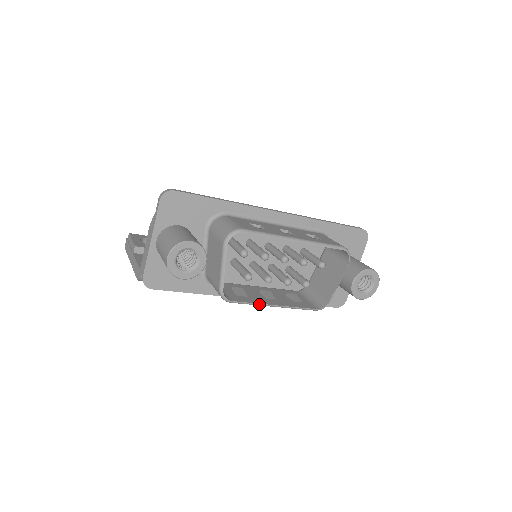
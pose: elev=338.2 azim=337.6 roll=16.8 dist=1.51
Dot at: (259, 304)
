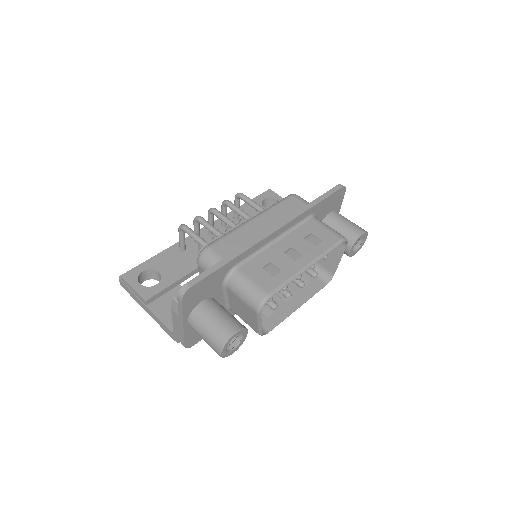
Dot at: occluded
